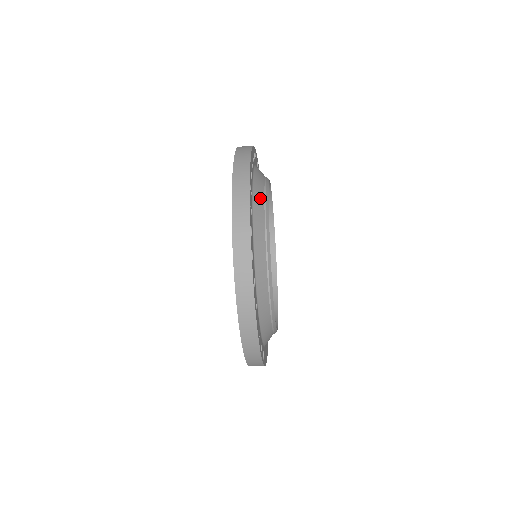
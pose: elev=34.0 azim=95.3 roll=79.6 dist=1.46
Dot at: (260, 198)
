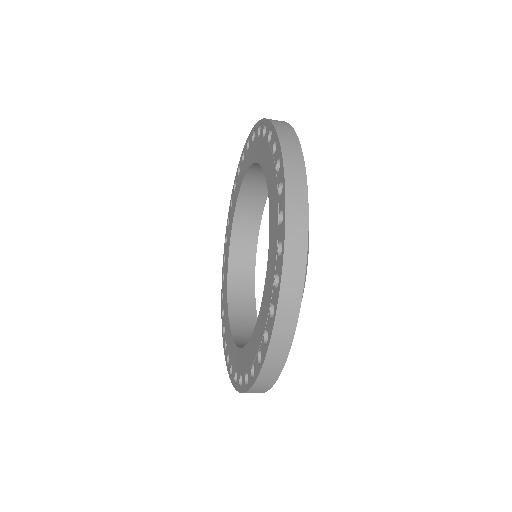
Dot at: occluded
